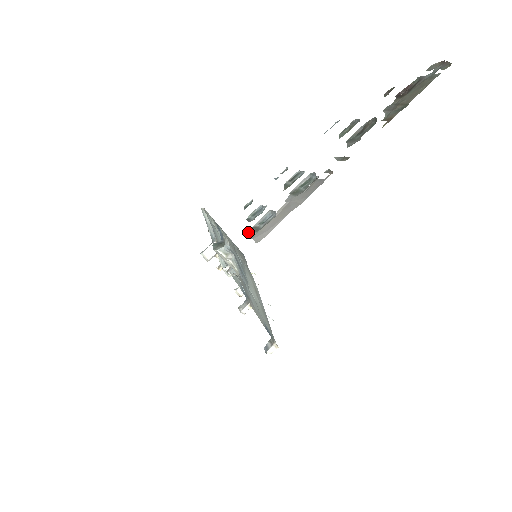
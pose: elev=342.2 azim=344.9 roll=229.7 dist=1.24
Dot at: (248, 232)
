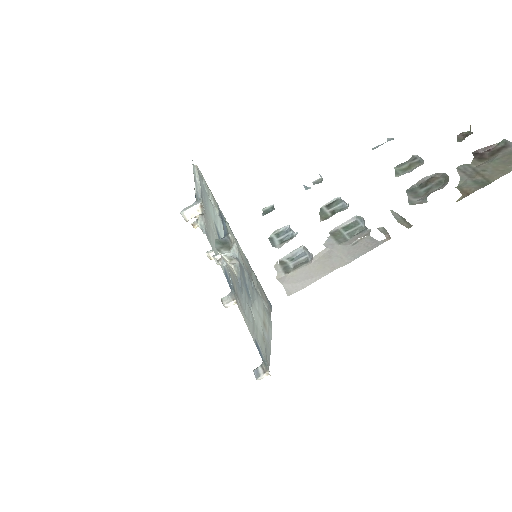
Dot at: (274, 266)
